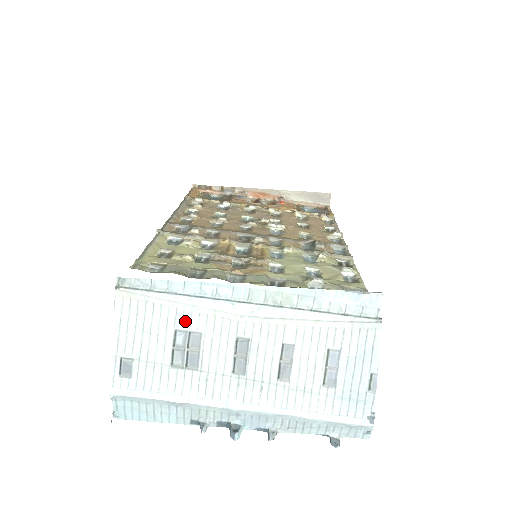
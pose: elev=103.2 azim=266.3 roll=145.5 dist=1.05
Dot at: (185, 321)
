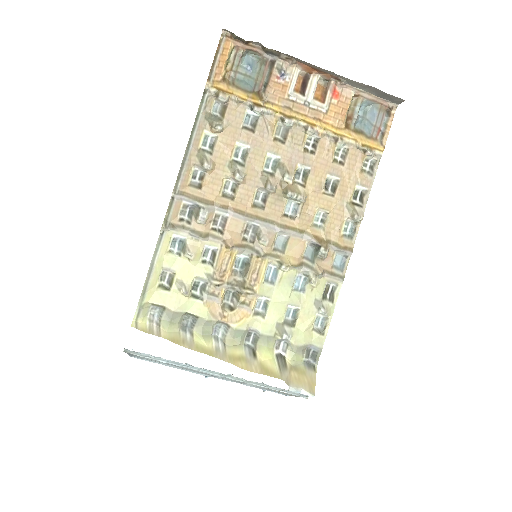
Dot at: occluded
